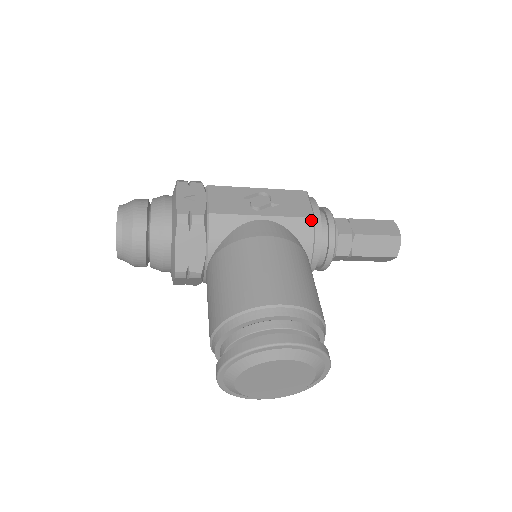
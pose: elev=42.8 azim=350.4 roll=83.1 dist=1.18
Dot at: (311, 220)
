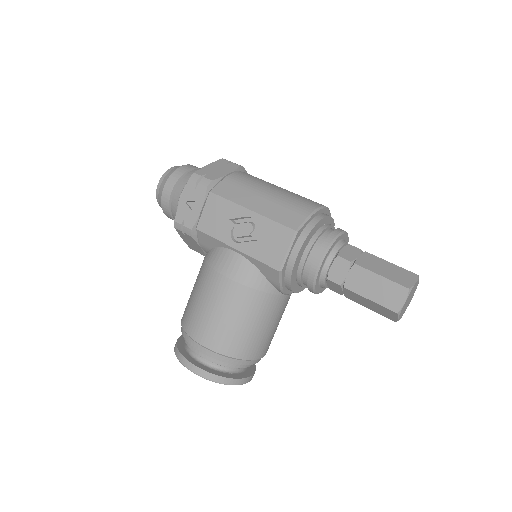
Dot at: (276, 271)
